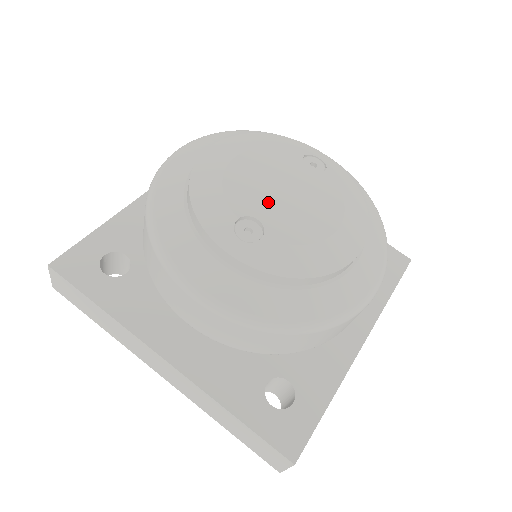
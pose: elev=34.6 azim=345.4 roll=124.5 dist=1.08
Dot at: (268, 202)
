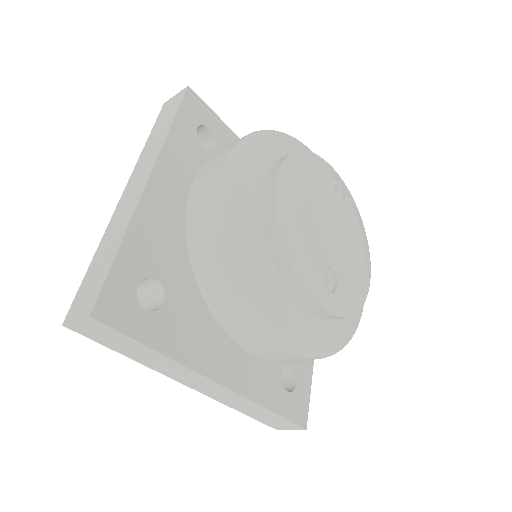
Dot at: (331, 245)
